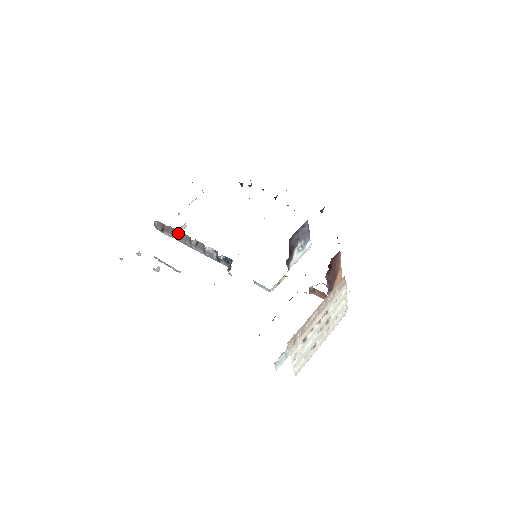
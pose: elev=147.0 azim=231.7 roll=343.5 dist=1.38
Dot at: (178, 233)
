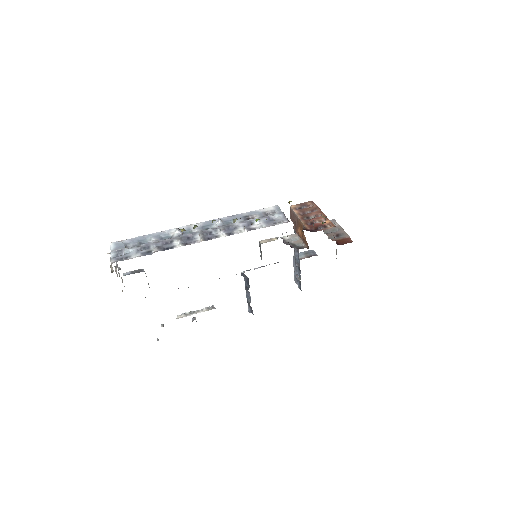
Dot at: occluded
